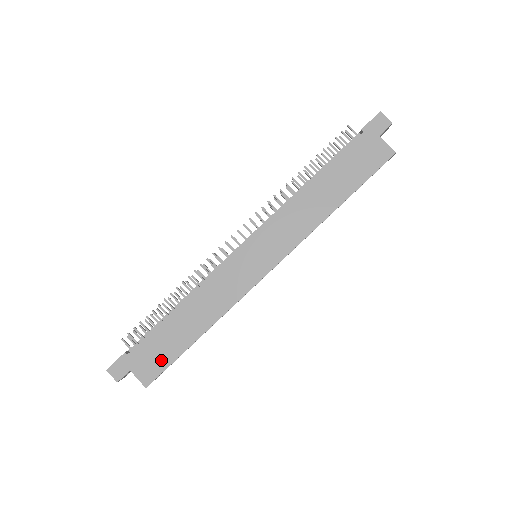
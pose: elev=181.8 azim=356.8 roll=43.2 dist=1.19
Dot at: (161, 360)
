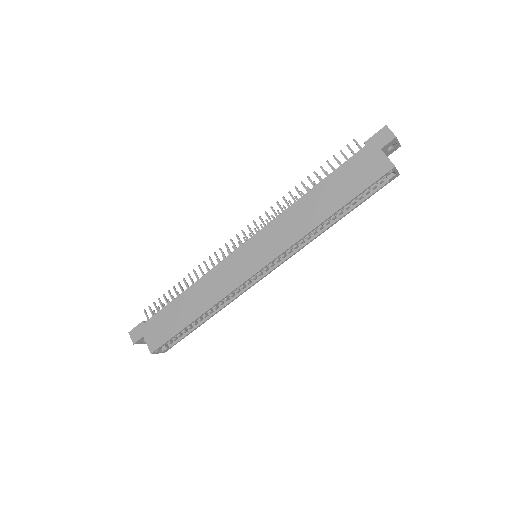
Dot at: (165, 333)
